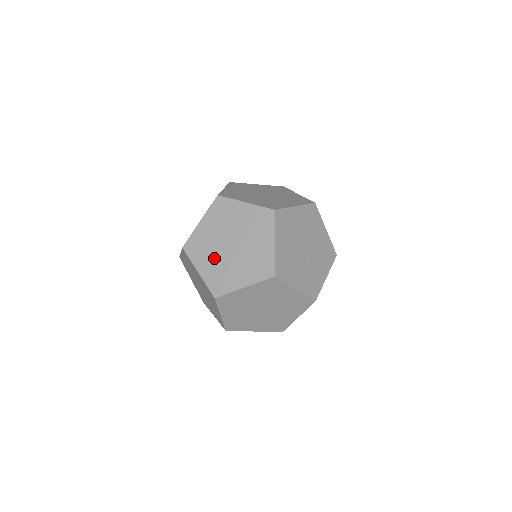
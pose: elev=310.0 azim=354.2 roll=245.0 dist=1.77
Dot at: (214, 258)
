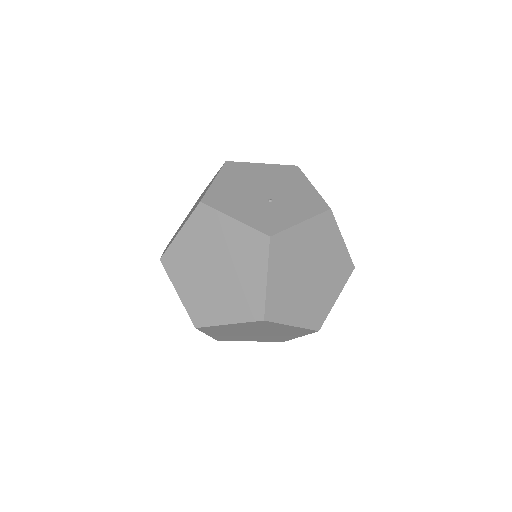
Dot at: occluded
